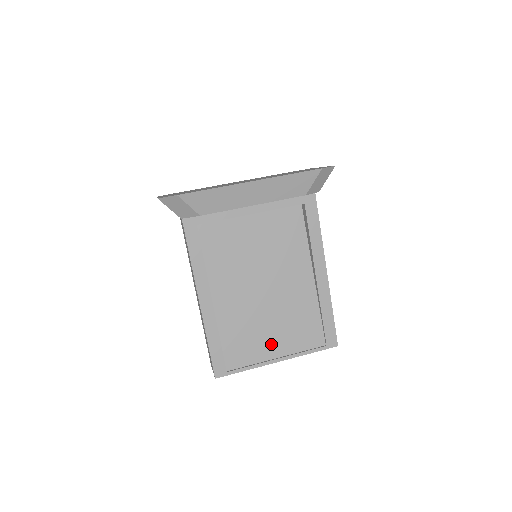
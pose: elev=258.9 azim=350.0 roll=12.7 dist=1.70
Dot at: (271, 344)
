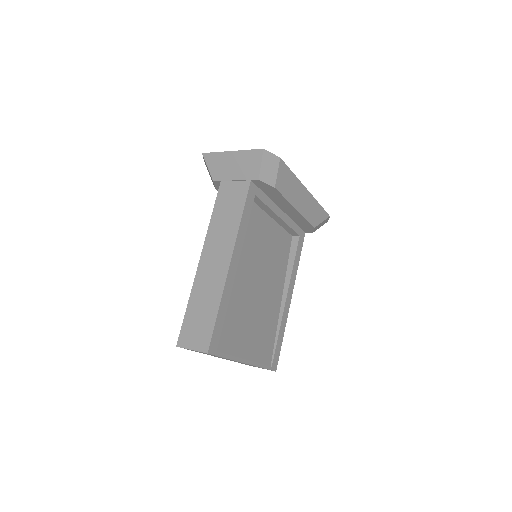
Dot at: (247, 342)
